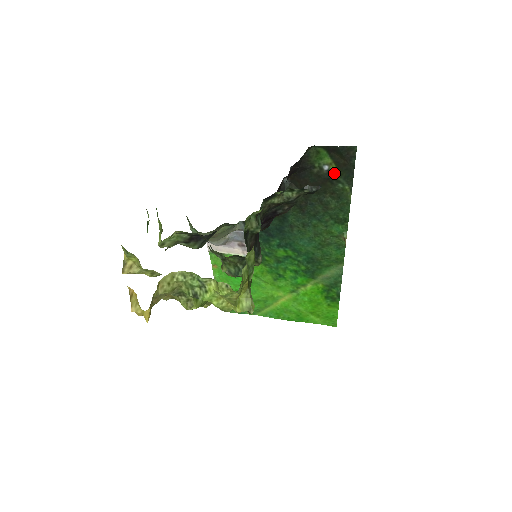
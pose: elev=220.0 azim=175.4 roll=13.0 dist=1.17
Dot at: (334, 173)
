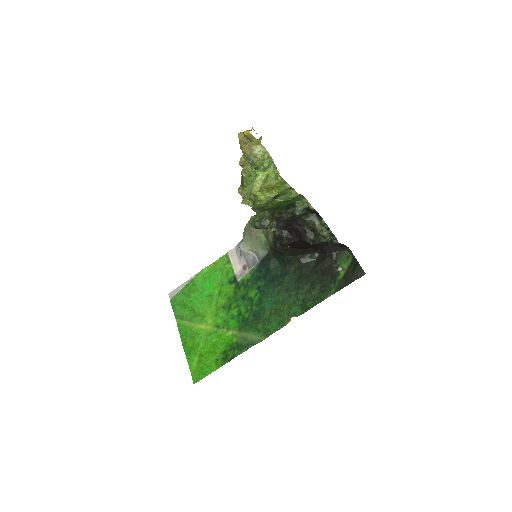
Dot at: (339, 276)
